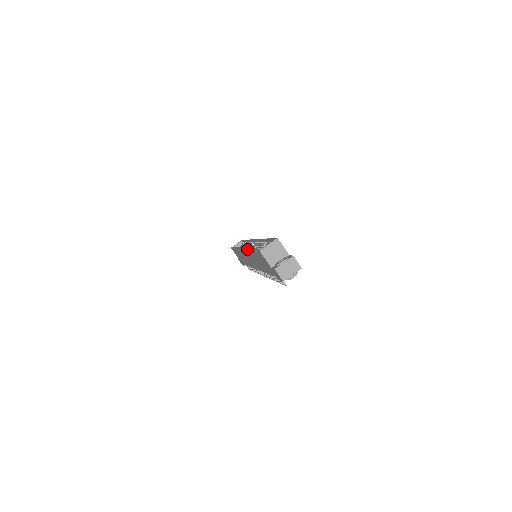
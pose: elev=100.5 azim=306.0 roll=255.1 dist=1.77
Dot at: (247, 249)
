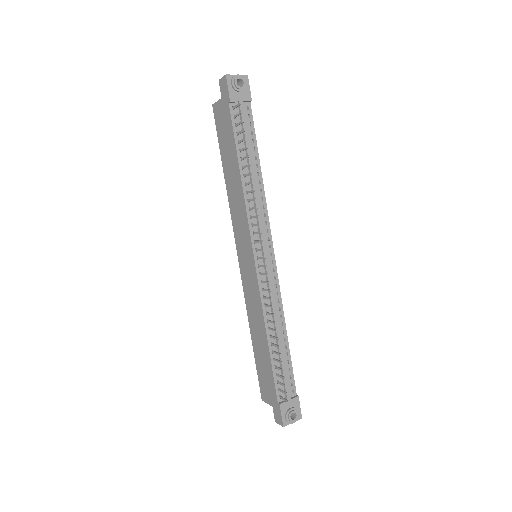
Dot at: occluded
